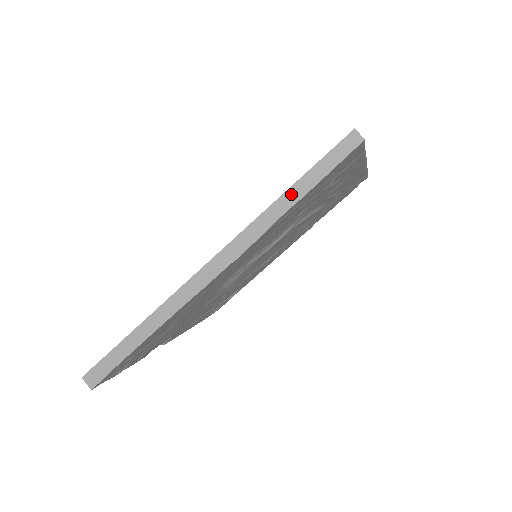
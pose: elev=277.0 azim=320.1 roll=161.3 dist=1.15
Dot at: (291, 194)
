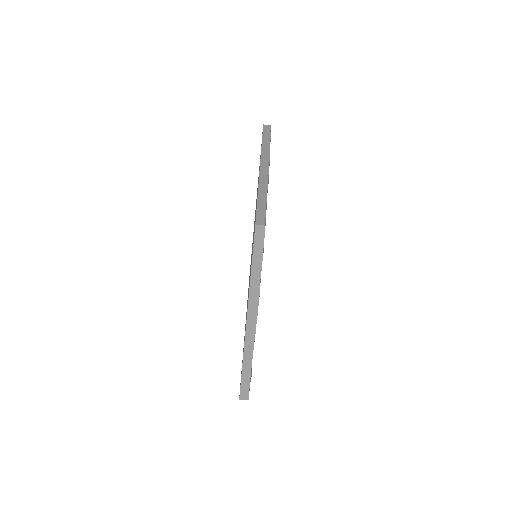
Dot at: (255, 272)
